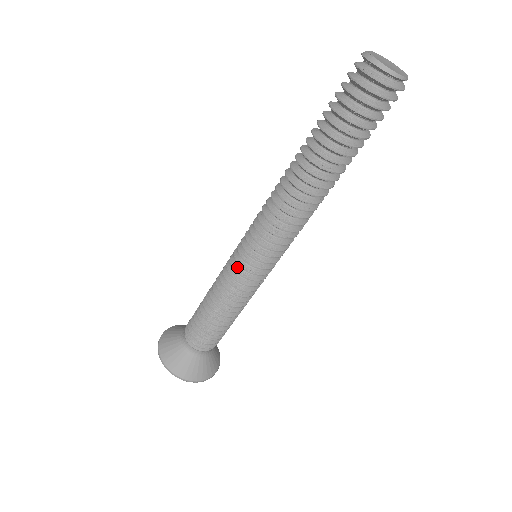
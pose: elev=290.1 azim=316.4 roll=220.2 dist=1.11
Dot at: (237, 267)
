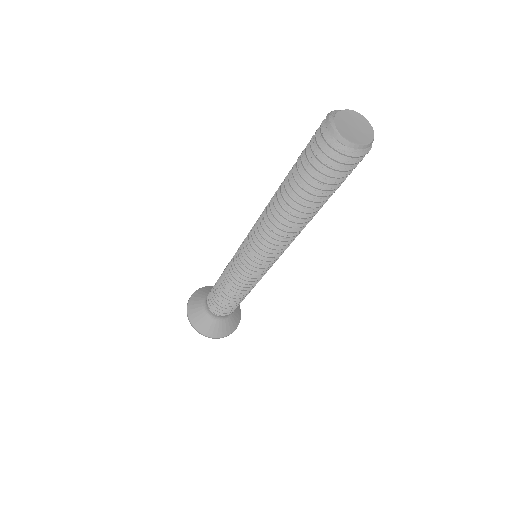
Dot at: (242, 270)
